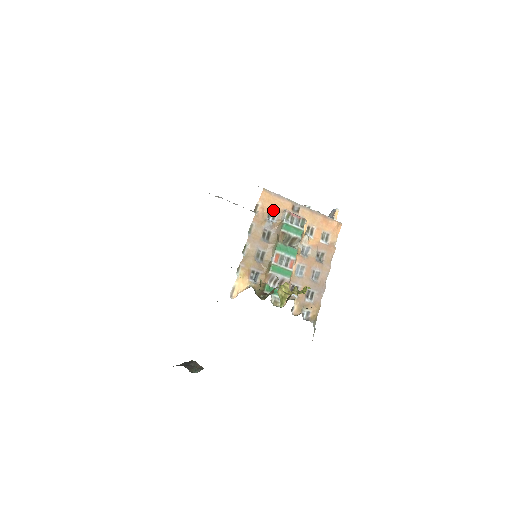
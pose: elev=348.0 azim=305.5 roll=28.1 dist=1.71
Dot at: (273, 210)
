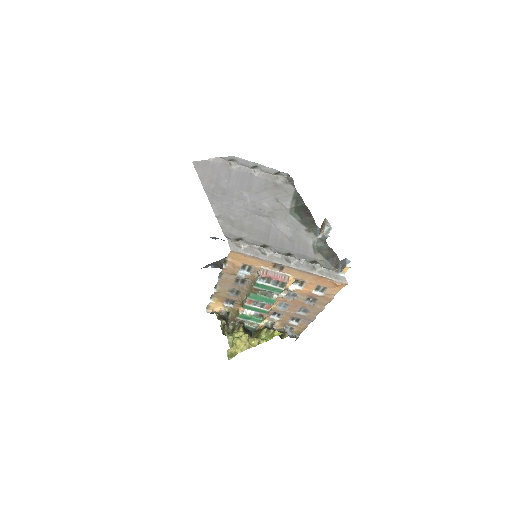
Dot at: (247, 265)
